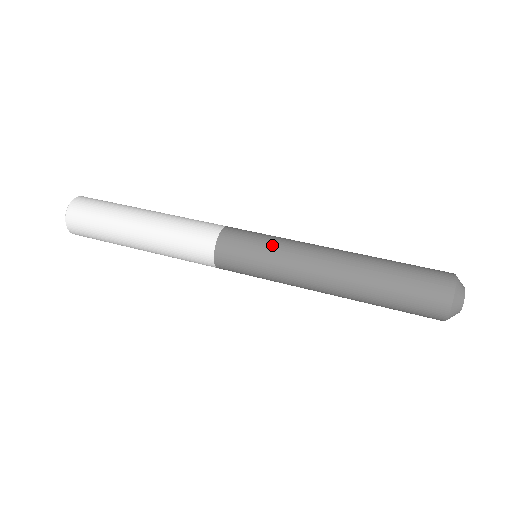
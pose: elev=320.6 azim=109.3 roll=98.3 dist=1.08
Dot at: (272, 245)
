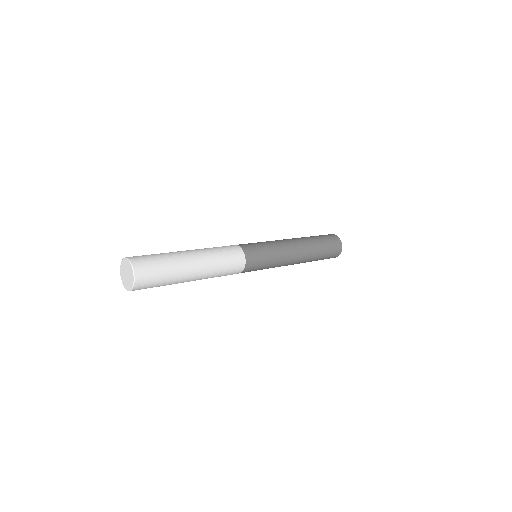
Dot at: occluded
